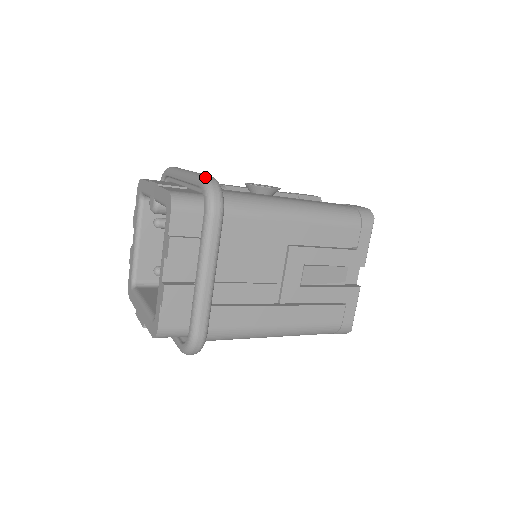
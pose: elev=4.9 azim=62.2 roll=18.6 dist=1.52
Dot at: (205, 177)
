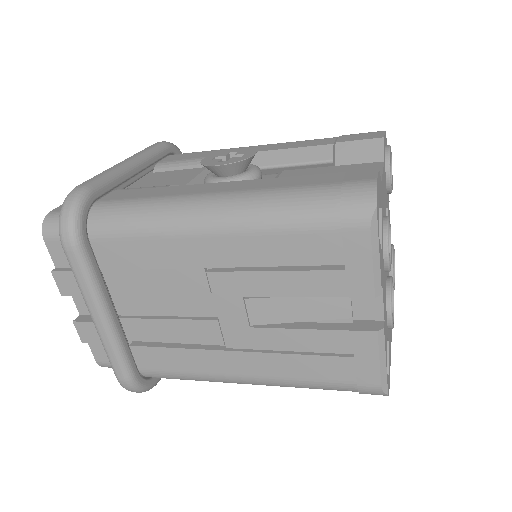
Dot at: occluded
